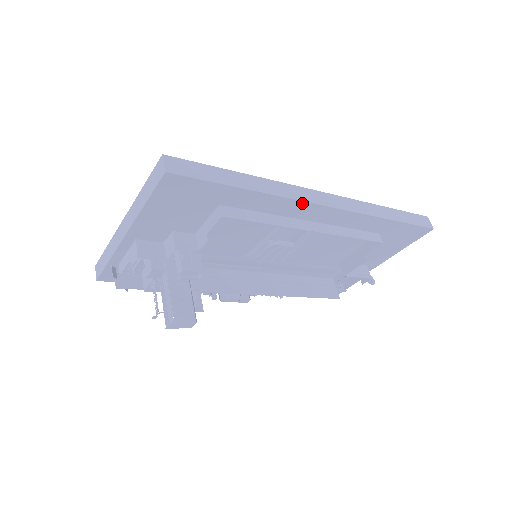
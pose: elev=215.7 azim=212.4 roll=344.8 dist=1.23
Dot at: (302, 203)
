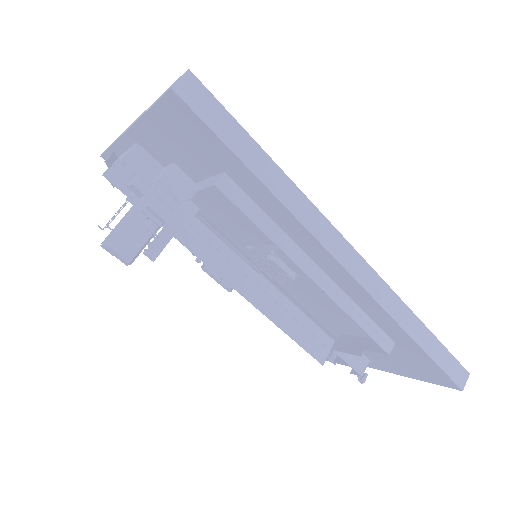
Dot at: (317, 242)
